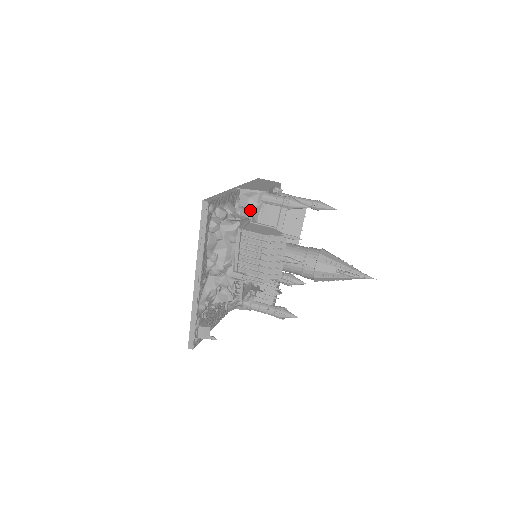
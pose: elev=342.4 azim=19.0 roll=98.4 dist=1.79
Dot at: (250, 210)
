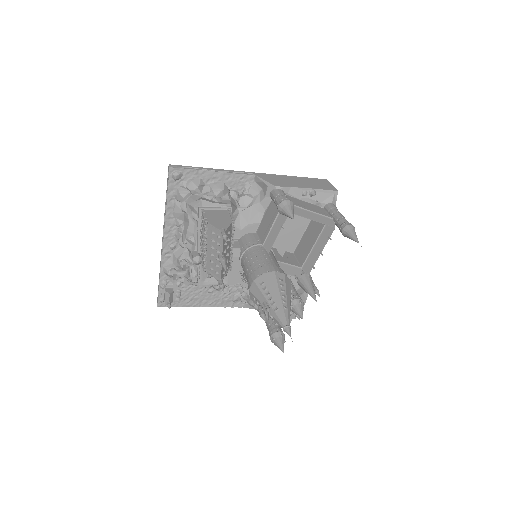
Dot at: (255, 201)
